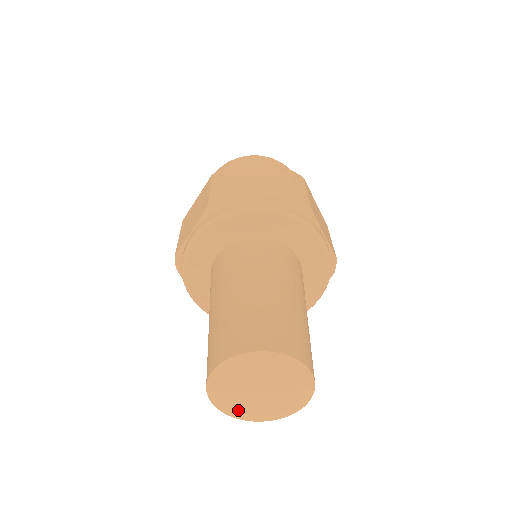
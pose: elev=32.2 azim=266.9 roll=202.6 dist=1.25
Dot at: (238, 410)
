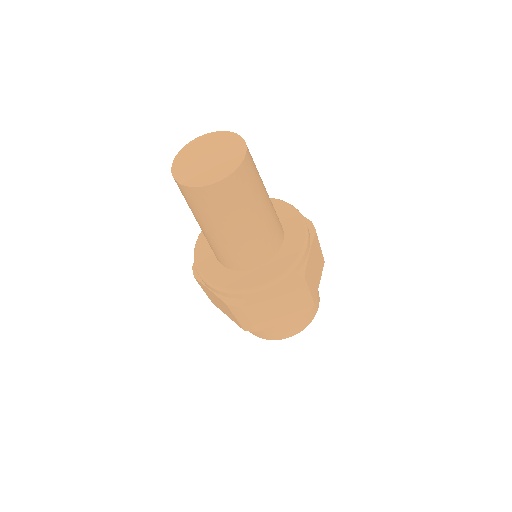
Dot at: (197, 180)
